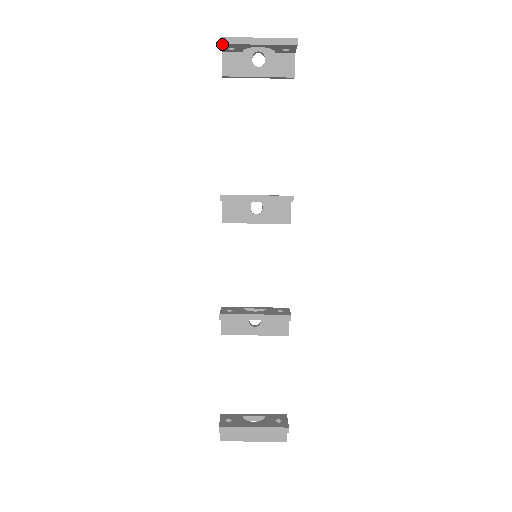
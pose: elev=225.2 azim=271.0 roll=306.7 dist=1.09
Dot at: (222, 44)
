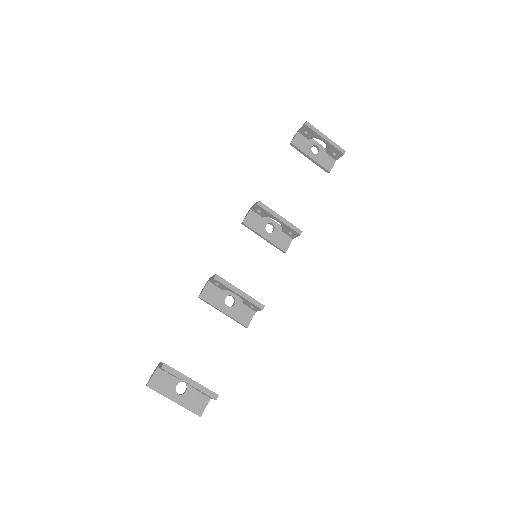
Dot at: (305, 125)
